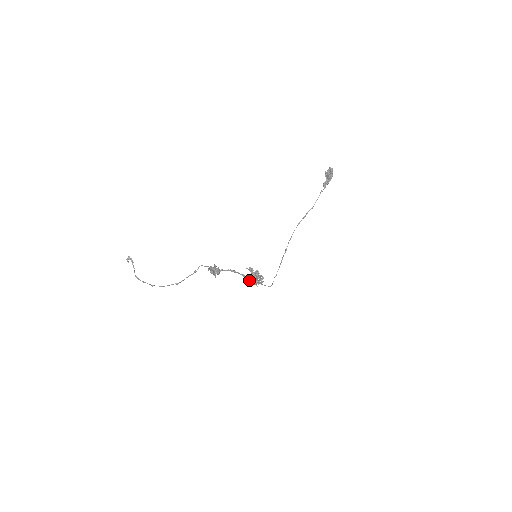
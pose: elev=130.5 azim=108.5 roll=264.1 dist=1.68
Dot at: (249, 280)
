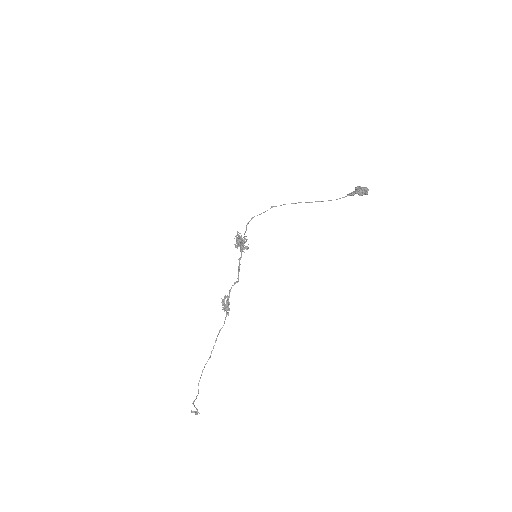
Dot at: occluded
